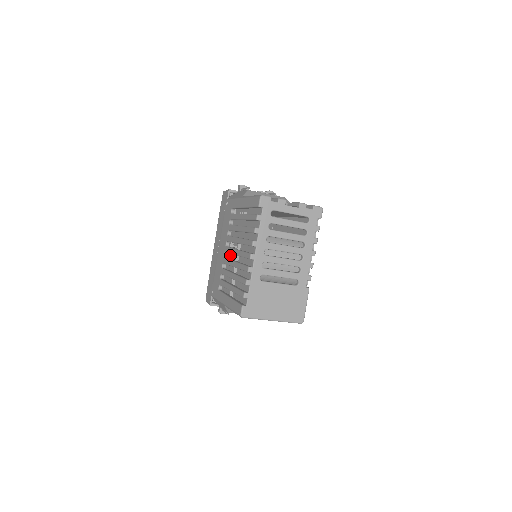
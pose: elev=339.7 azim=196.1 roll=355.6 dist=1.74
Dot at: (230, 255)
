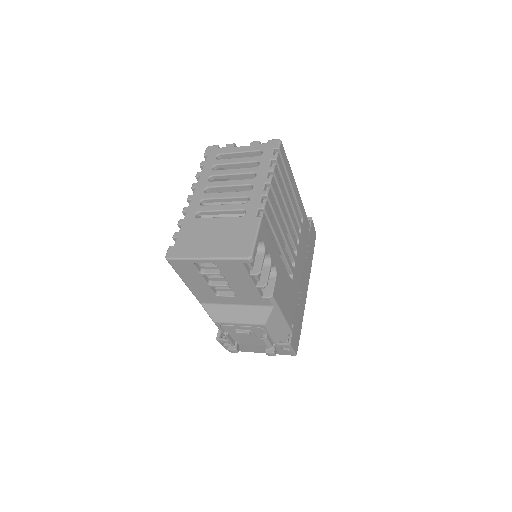
Dot at: occluded
